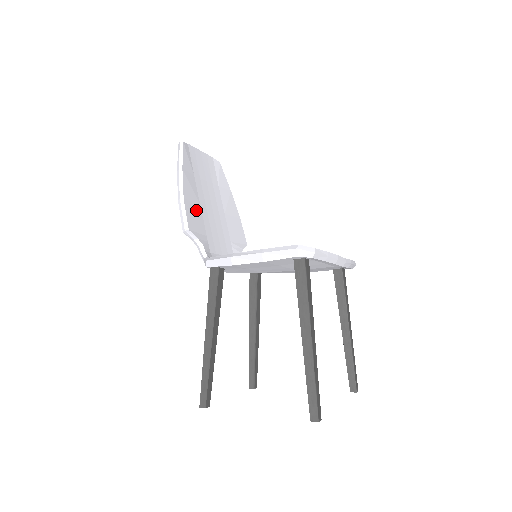
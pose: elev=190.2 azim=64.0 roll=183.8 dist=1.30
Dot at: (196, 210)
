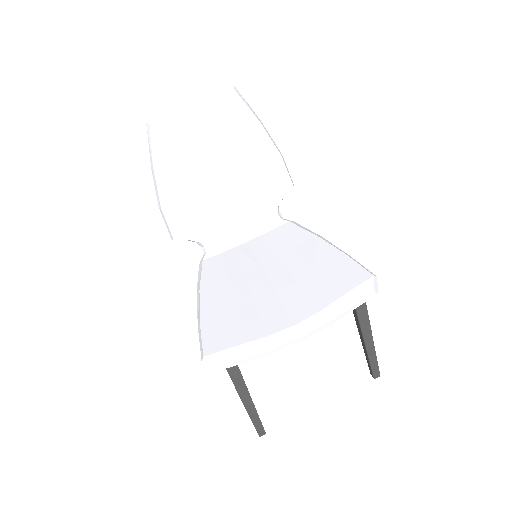
Dot at: (187, 205)
